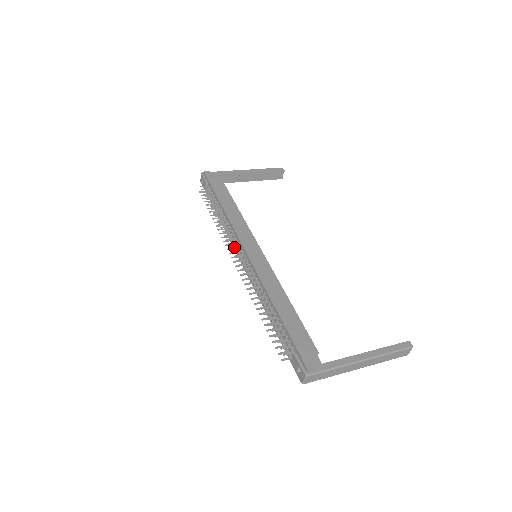
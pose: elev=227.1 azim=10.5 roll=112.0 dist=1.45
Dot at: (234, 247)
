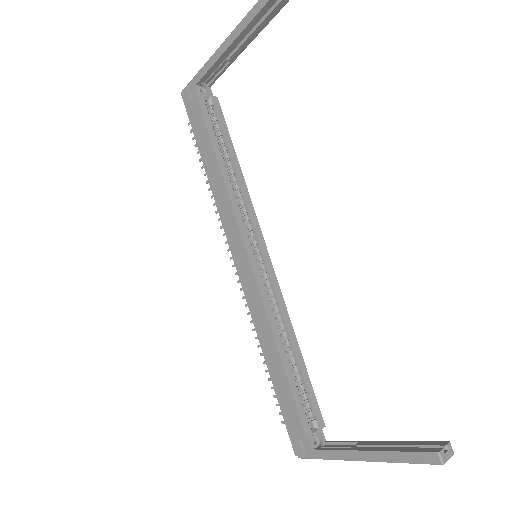
Dot at: occluded
